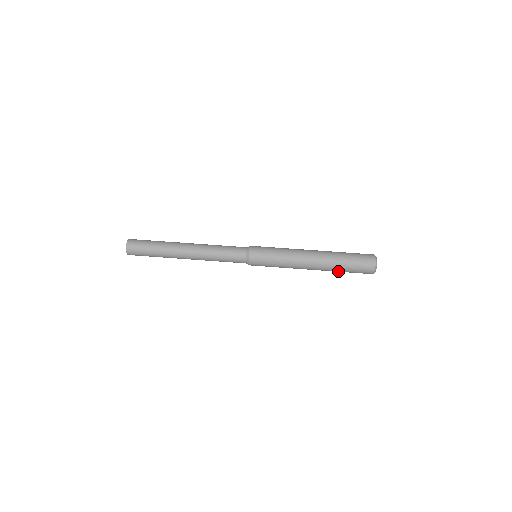
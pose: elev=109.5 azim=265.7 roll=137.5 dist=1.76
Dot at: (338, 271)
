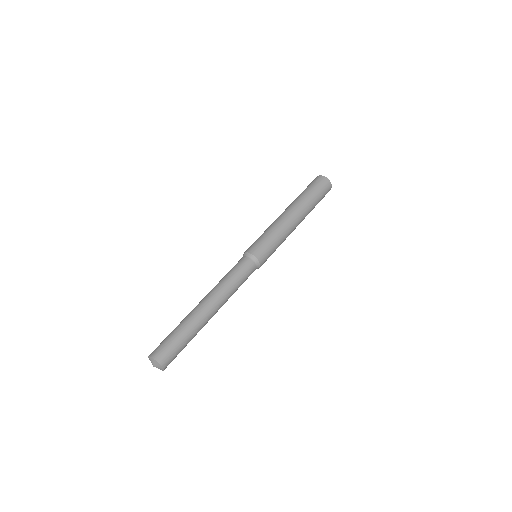
Dot at: (313, 208)
